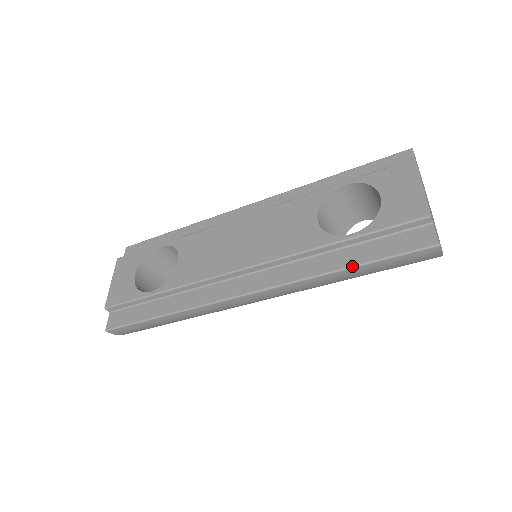
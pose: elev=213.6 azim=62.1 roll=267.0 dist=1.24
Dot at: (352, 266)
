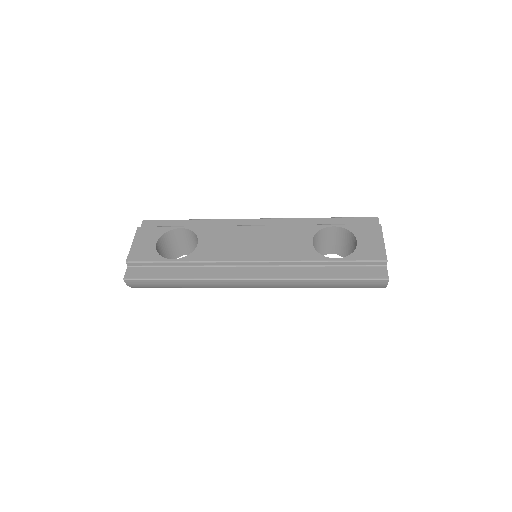
Dot at: (333, 279)
